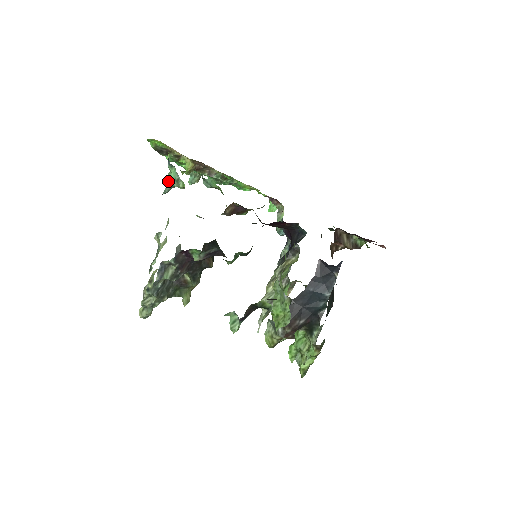
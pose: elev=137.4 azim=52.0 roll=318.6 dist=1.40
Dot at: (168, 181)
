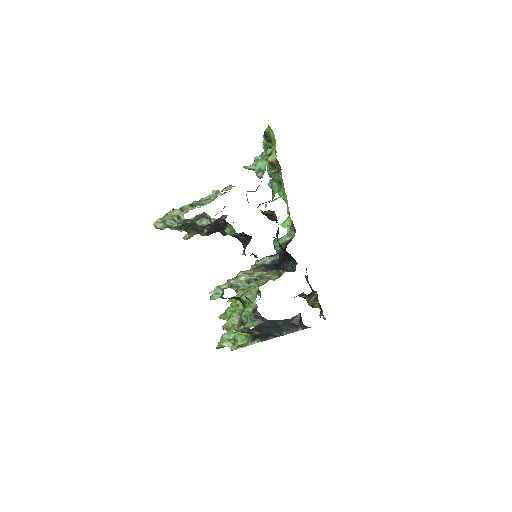
Dot at: (254, 163)
